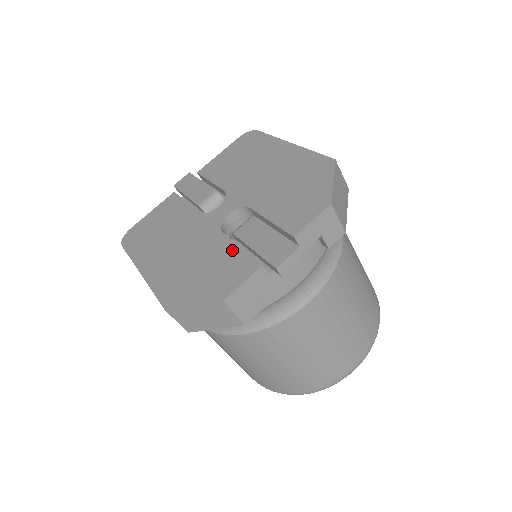
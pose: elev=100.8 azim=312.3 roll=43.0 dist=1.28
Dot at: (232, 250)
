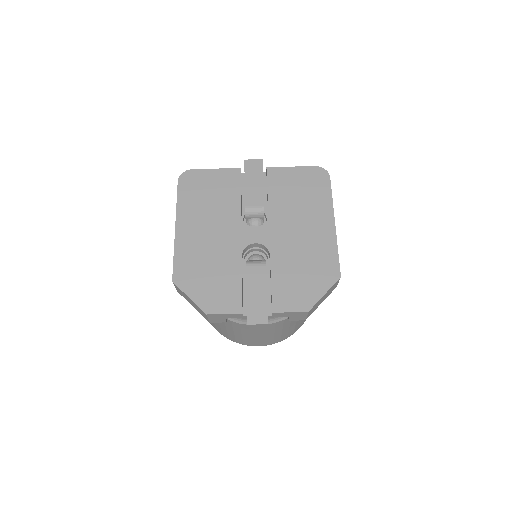
Dot at: (236, 279)
